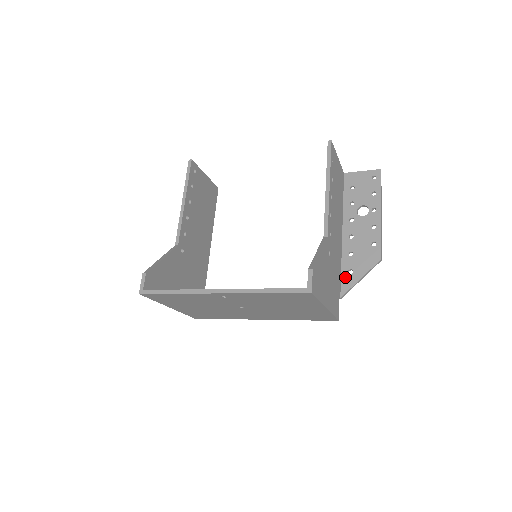
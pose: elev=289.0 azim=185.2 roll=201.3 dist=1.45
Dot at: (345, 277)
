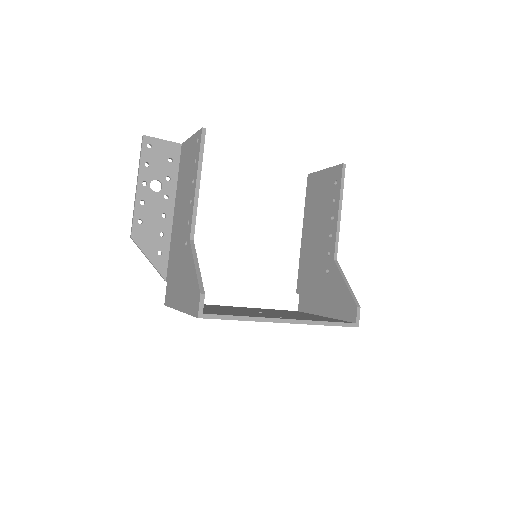
Dot at: occluded
